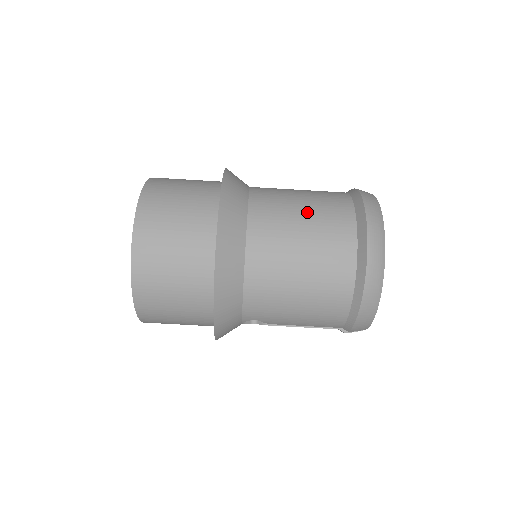
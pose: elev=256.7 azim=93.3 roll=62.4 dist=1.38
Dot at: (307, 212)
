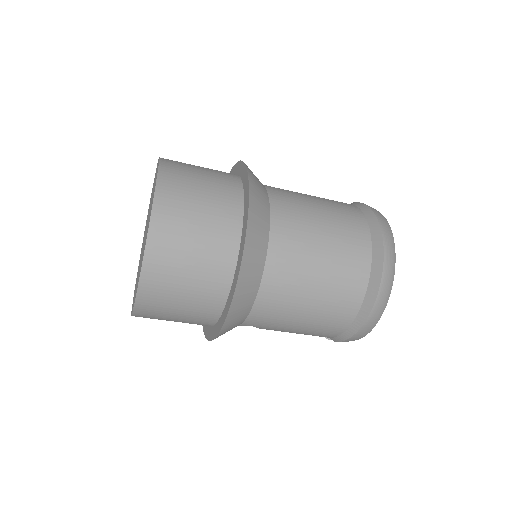
Dot at: (327, 232)
